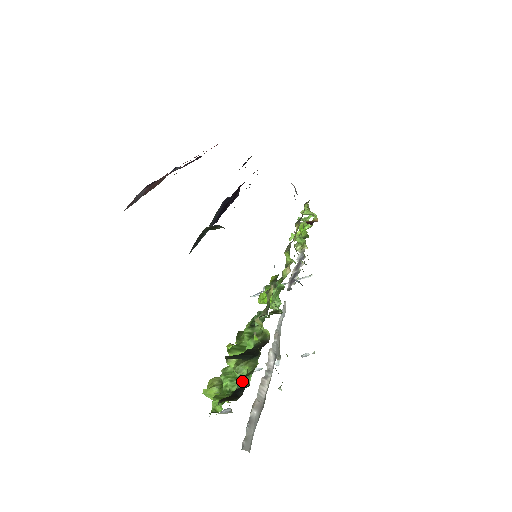
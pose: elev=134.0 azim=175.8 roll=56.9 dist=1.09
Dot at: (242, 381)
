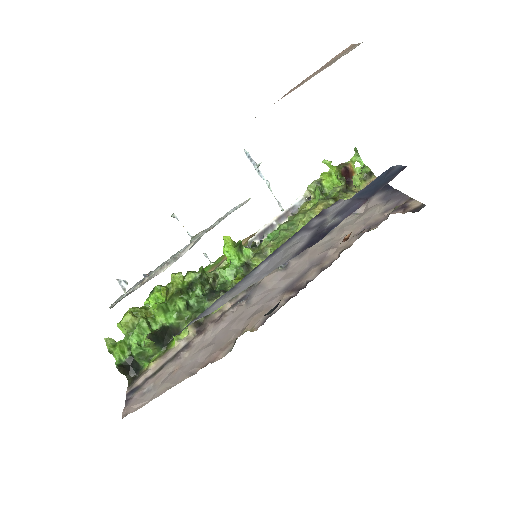
Dot at: (140, 359)
